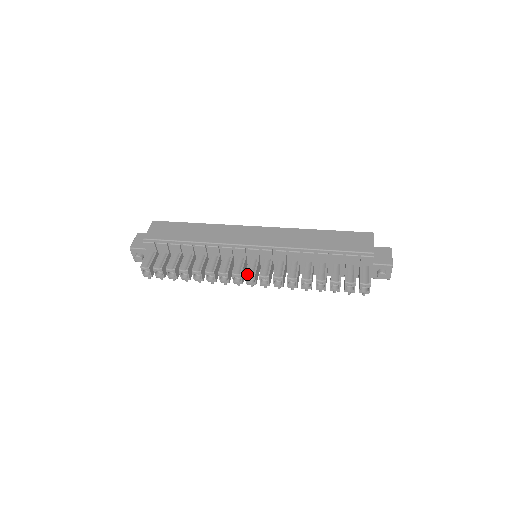
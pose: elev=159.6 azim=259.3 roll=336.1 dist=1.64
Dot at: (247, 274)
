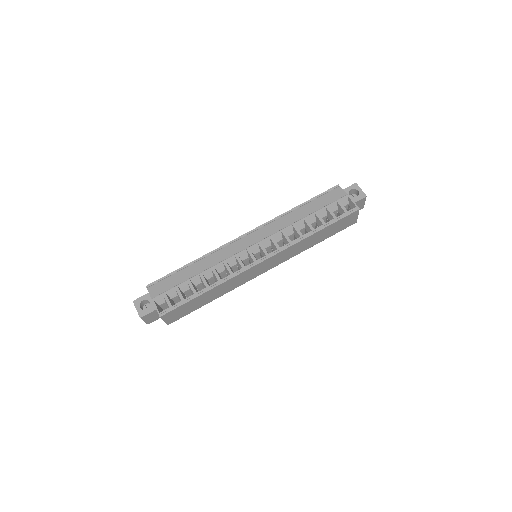
Dot at: occluded
